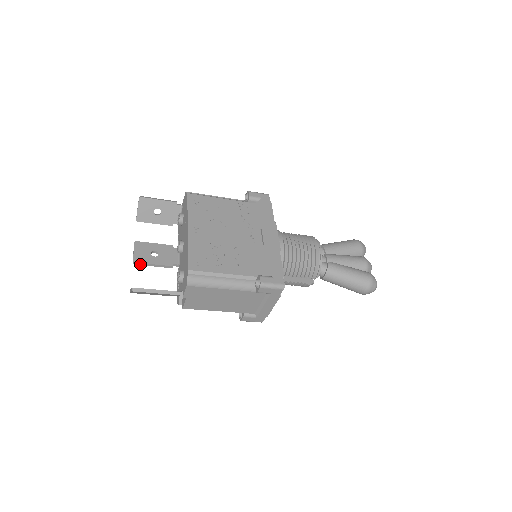
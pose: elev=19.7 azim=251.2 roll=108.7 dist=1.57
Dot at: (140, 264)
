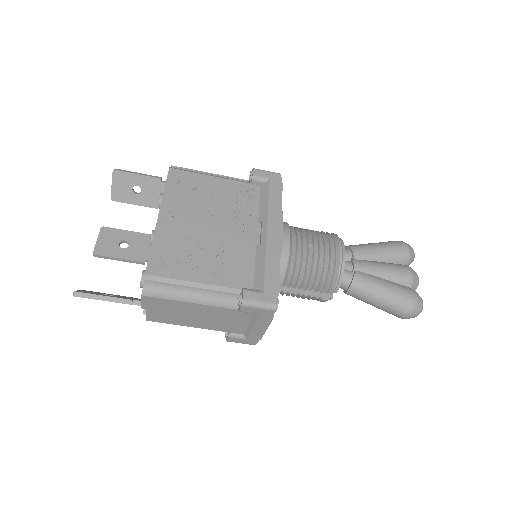
Dot at: (102, 257)
